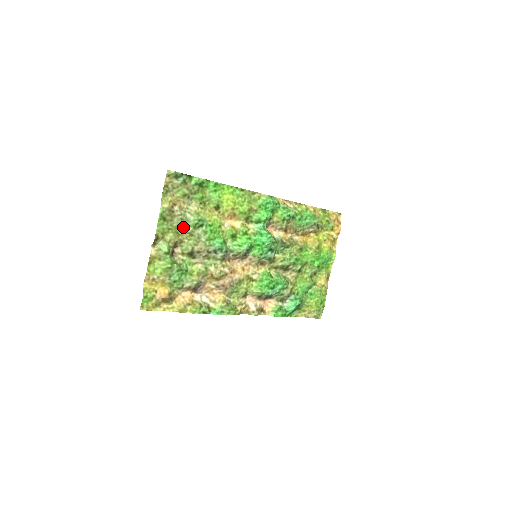
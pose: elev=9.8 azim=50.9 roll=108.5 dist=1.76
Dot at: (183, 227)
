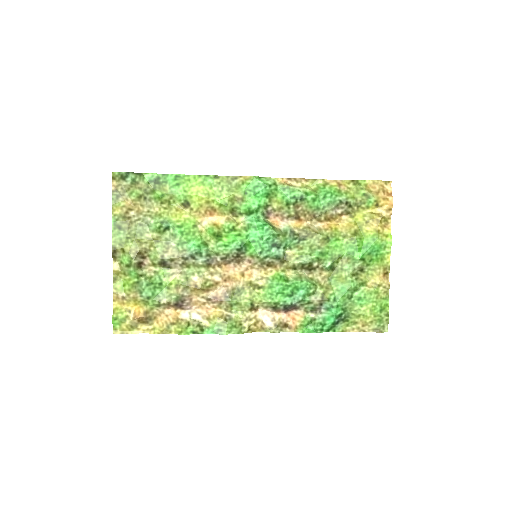
Dot at: (144, 233)
